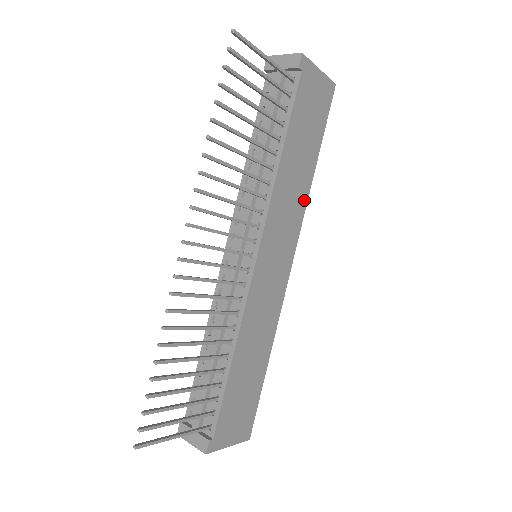
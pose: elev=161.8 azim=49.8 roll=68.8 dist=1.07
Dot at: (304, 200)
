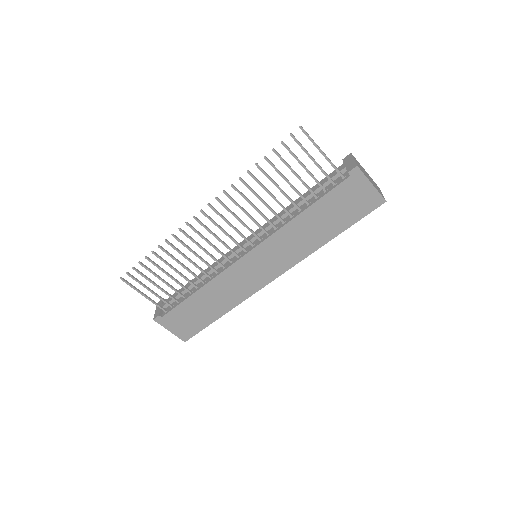
Dot at: (308, 251)
